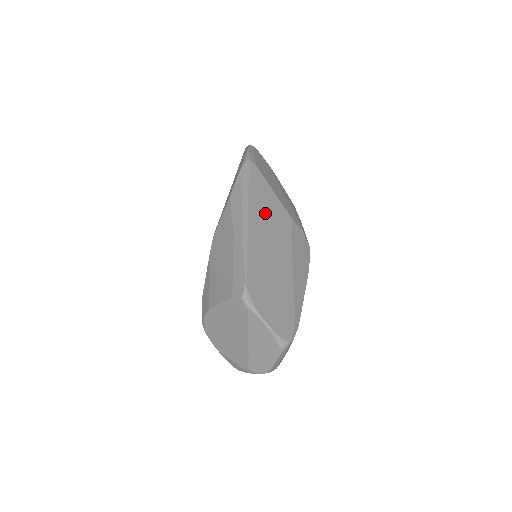
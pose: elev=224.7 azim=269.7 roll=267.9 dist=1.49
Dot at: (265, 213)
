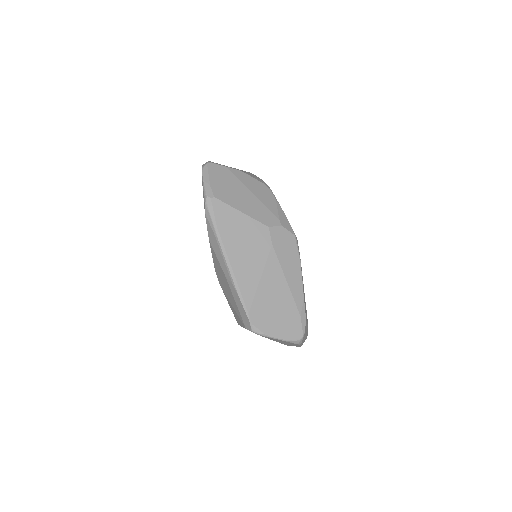
Dot at: (242, 242)
